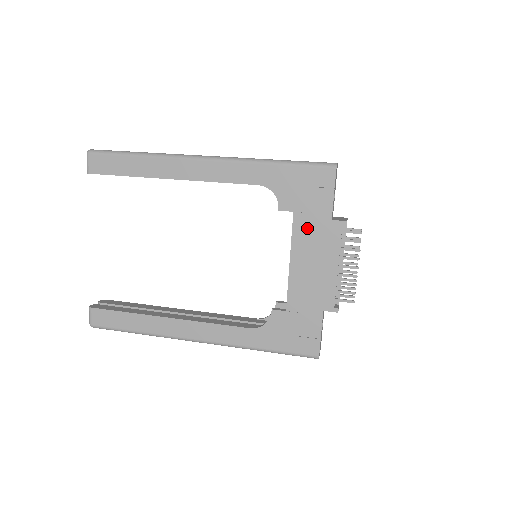
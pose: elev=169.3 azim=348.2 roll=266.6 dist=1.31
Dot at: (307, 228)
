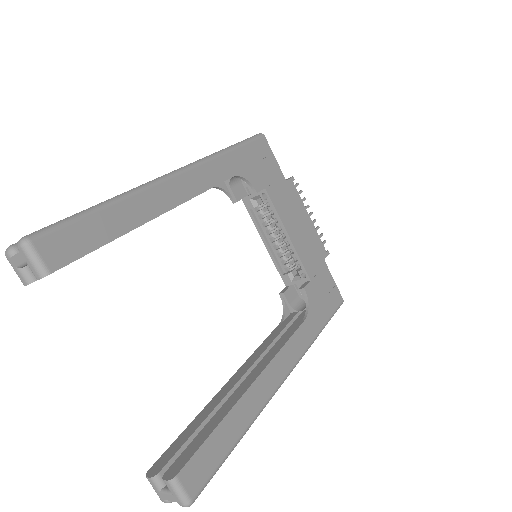
Dot at: (279, 197)
